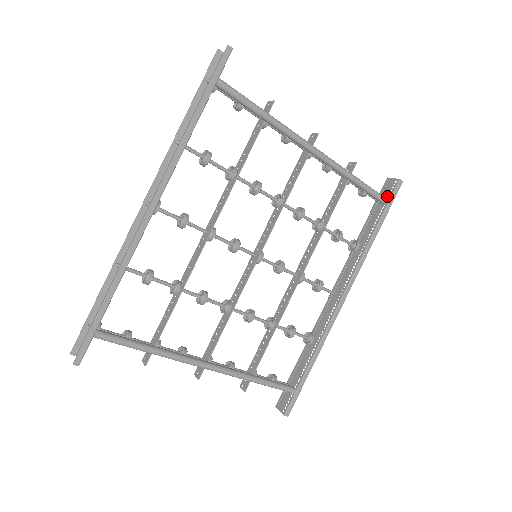
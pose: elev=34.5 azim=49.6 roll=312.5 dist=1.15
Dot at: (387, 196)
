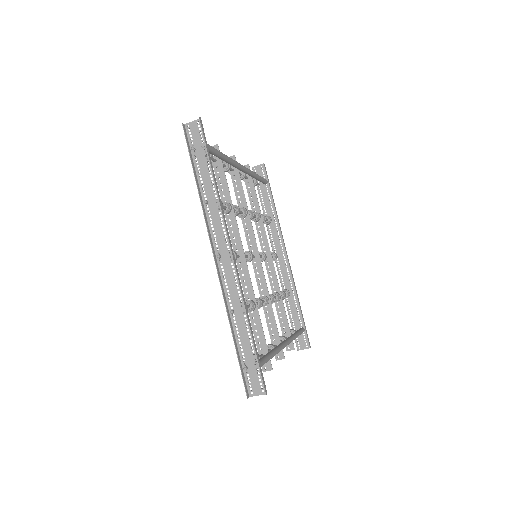
Dot at: occluded
